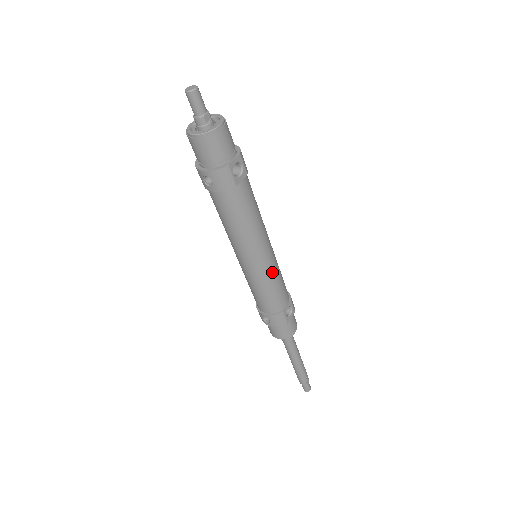
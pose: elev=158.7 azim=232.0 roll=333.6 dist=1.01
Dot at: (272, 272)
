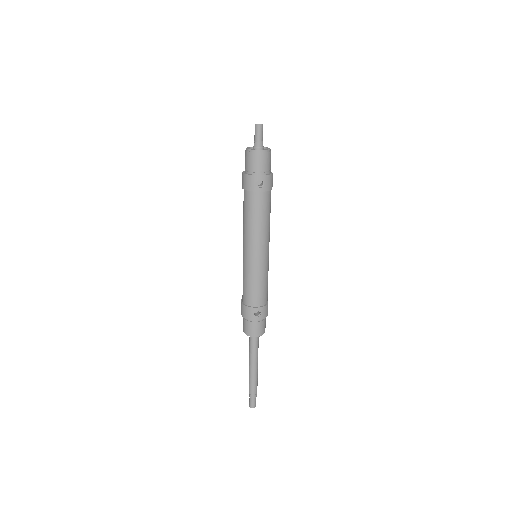
Dot at: (268, 266)
